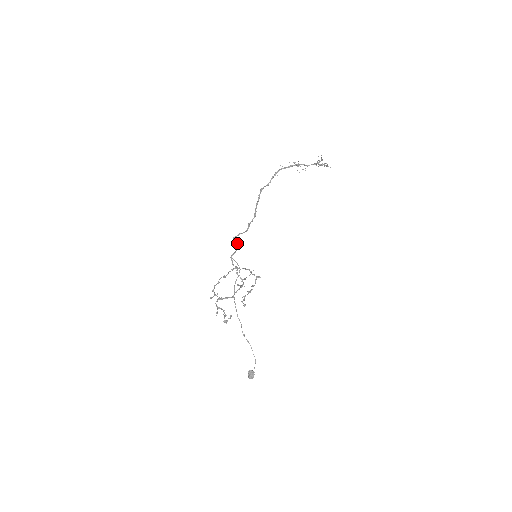
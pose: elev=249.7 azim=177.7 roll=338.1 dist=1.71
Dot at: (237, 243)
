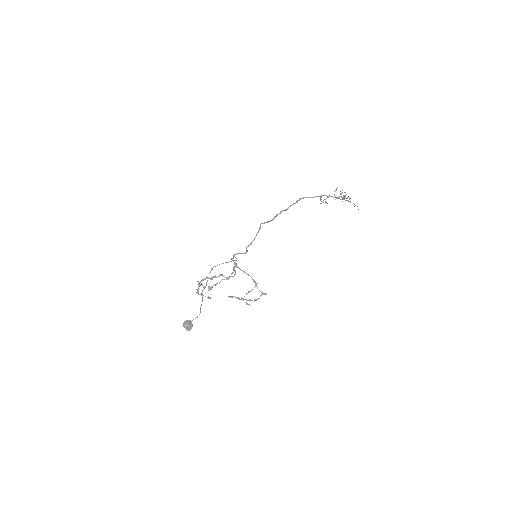
Dot at: (247, 250)
